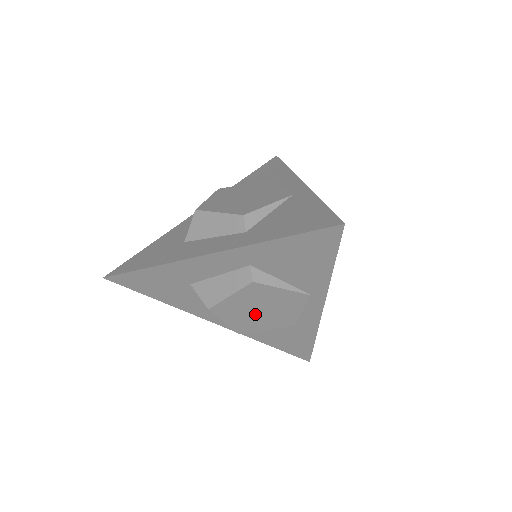
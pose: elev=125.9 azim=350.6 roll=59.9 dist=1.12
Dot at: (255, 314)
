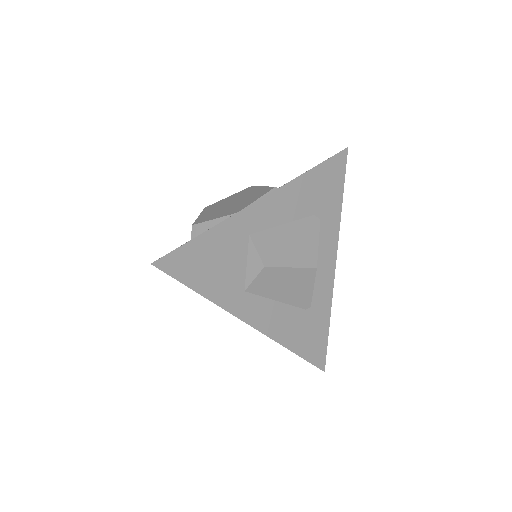
Dot at: occluded
